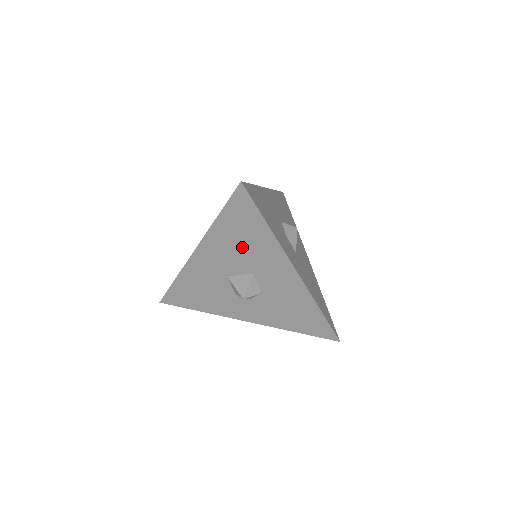
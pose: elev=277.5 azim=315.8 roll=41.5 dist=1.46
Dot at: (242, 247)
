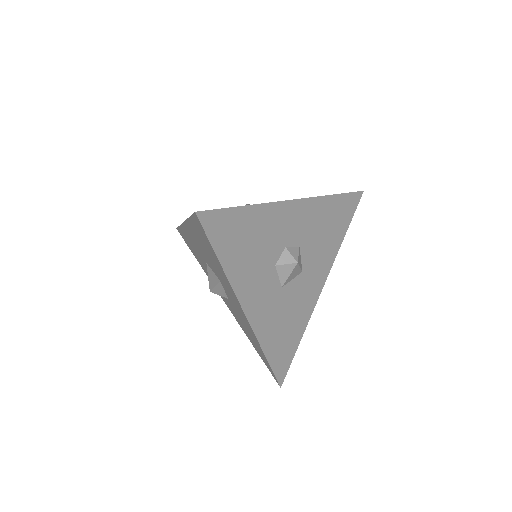
Dot at: (209, 256)
